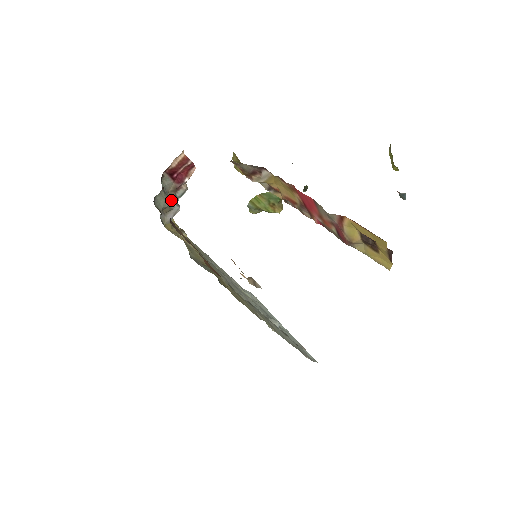
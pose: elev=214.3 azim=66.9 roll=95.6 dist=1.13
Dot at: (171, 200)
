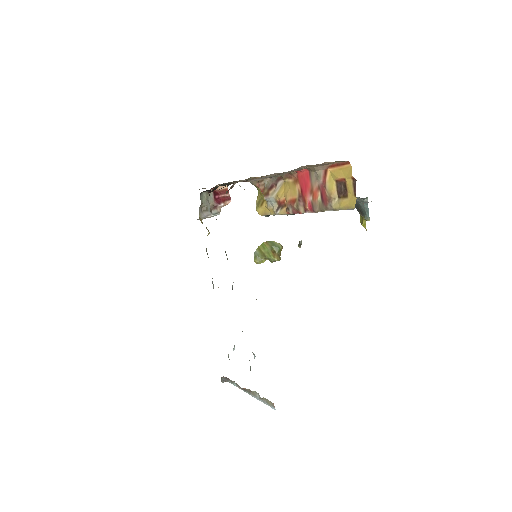
Dot at: (209, 205)
